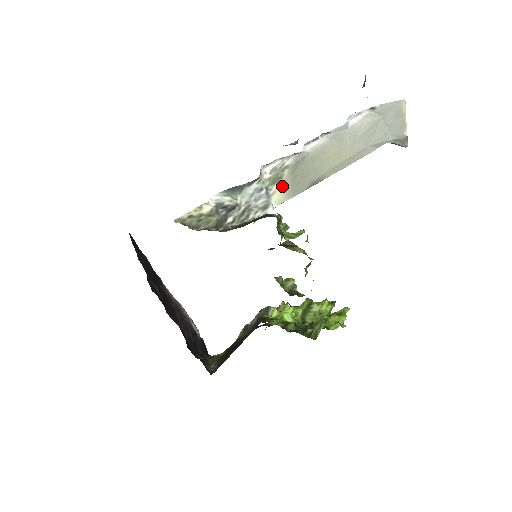
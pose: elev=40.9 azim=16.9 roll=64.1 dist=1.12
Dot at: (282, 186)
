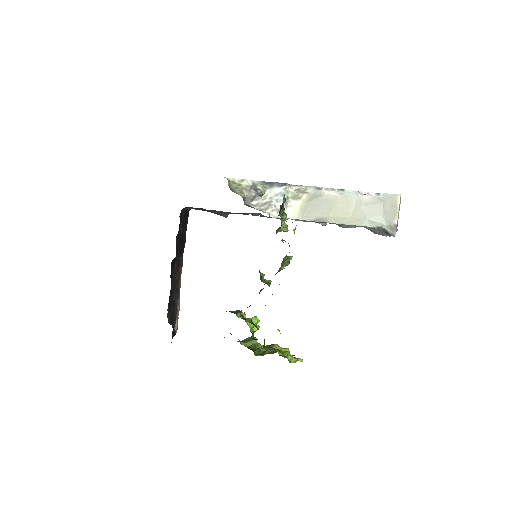
Dot at: (298, 205)
